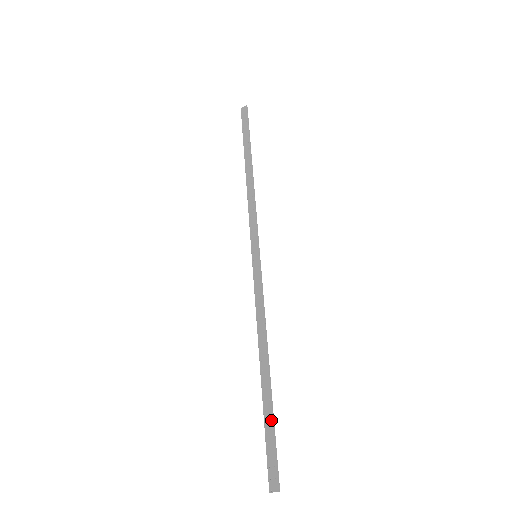
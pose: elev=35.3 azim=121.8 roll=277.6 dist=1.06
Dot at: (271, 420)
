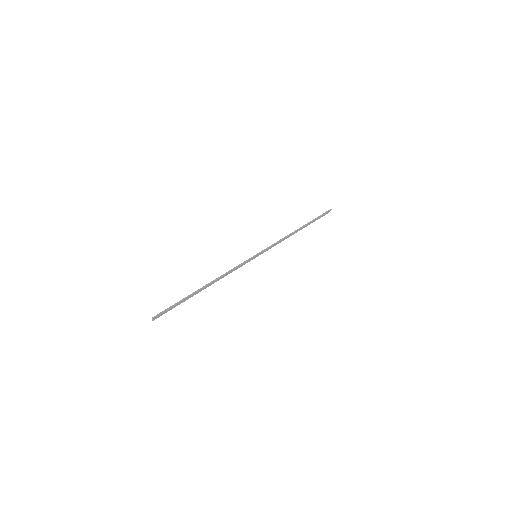
Dot at: (182, 300)
